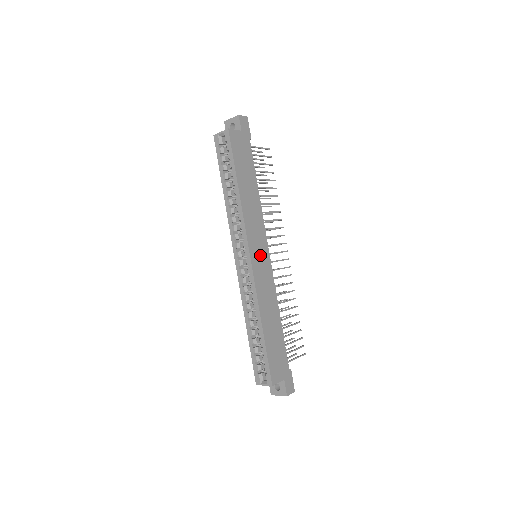
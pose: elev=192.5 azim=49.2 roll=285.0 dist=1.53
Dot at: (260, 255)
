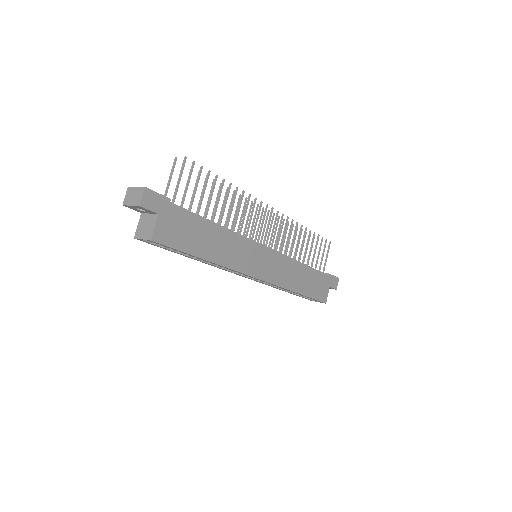
Dot at: (263, 263)
